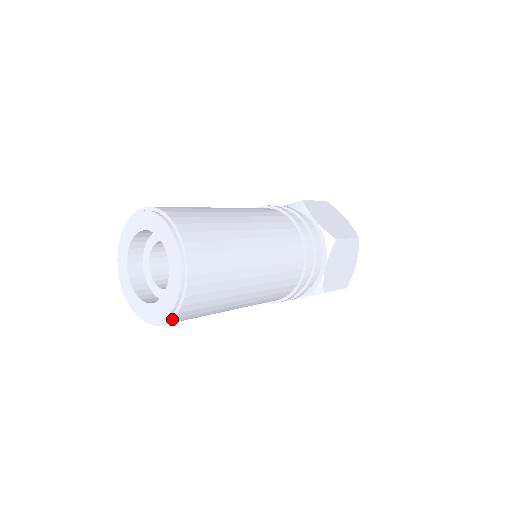
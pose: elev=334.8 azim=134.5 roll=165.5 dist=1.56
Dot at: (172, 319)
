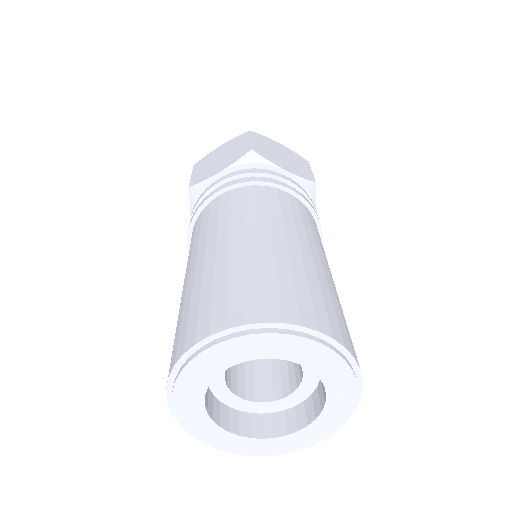
Dot at: (334, 432)
